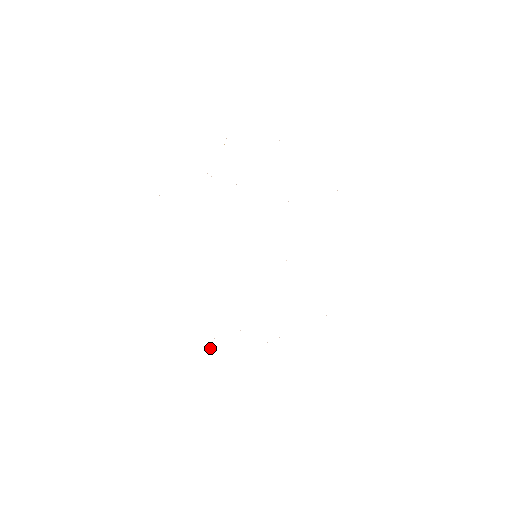
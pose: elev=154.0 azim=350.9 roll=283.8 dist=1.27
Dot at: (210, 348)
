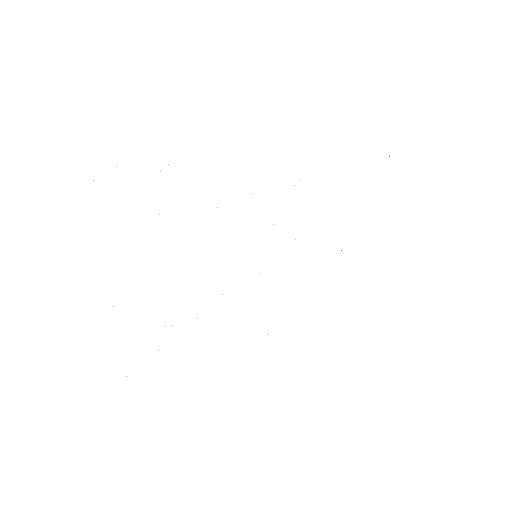
Dot at: occluded
